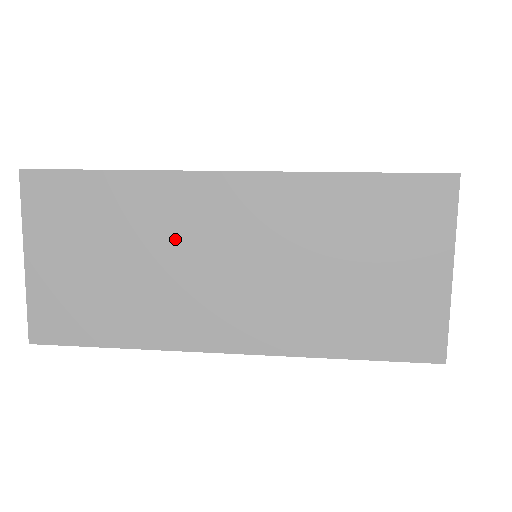
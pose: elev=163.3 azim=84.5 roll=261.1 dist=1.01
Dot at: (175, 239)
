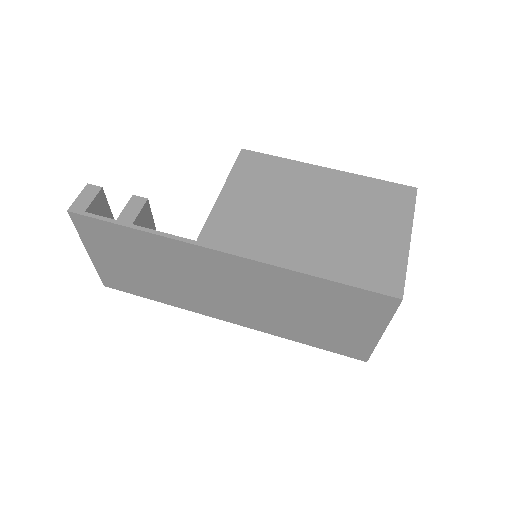
Dot at: (188, 272)
